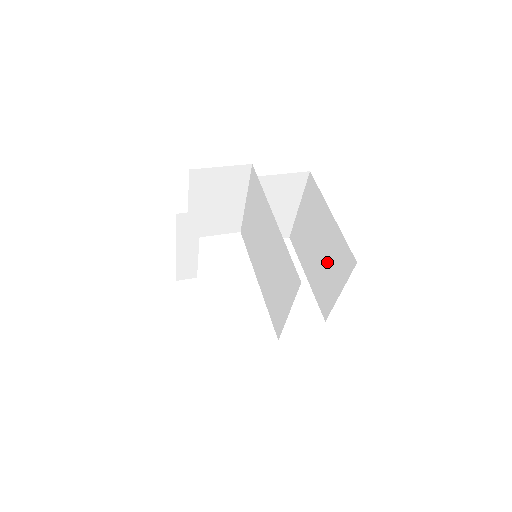
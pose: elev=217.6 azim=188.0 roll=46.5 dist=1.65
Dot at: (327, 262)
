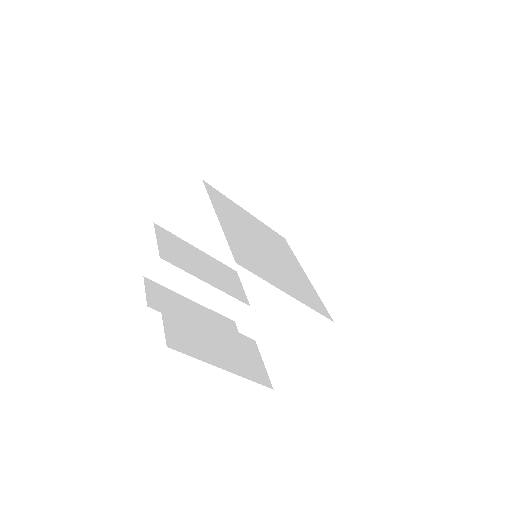
Dot at: occluded
